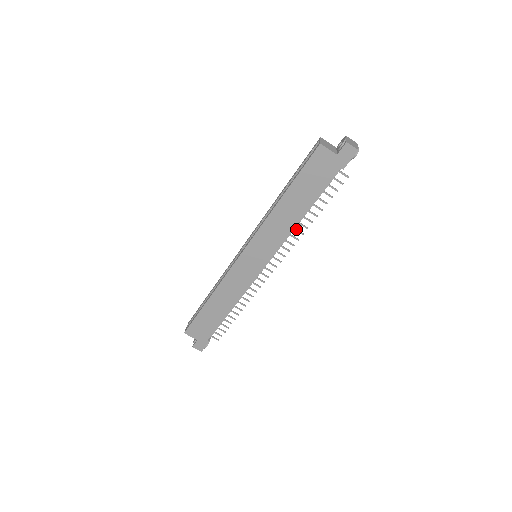
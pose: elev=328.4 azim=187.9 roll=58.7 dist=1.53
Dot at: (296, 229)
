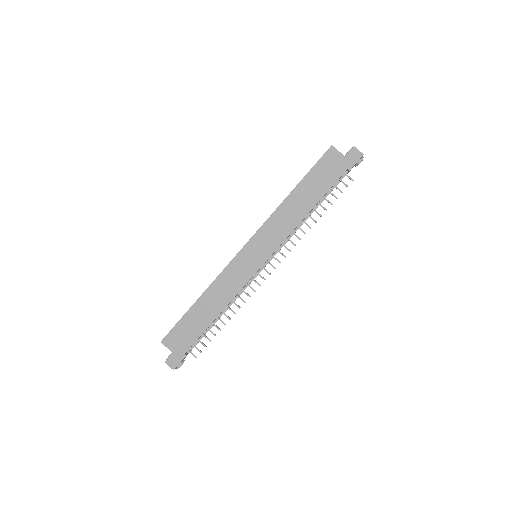
Dot at: occluded
